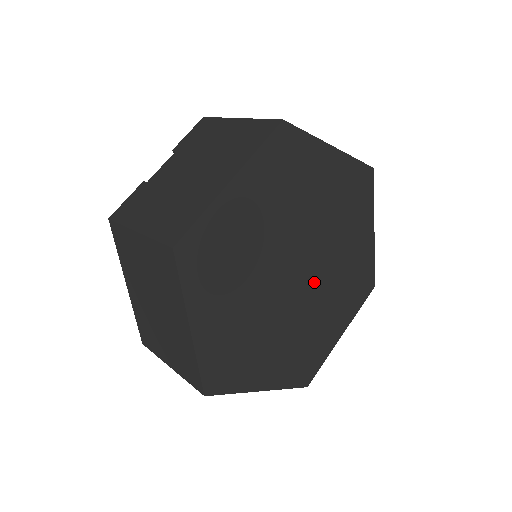
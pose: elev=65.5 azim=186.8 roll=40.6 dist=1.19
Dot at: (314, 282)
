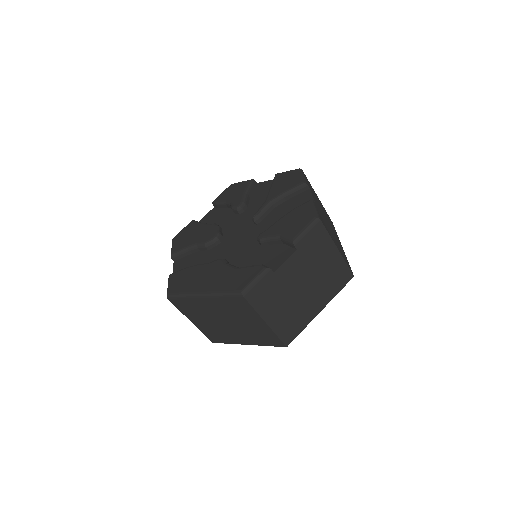
Dot at: occluded
